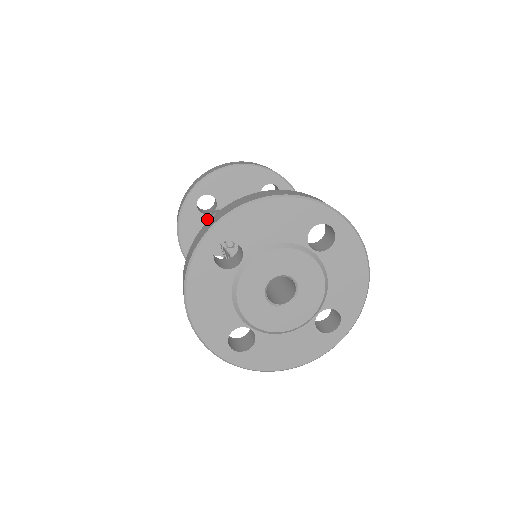
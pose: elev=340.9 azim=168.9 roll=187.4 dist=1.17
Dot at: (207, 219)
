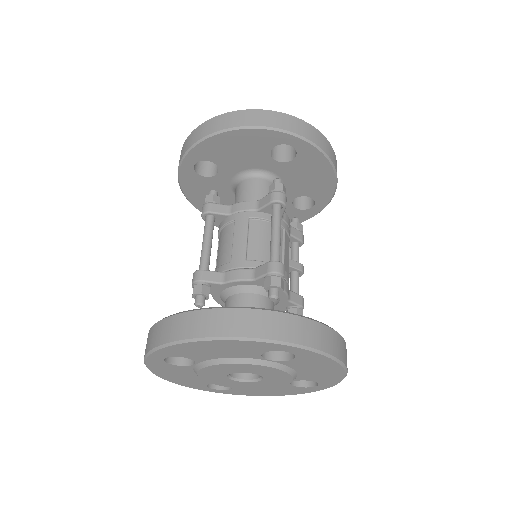
Dot at: (211, 181)
